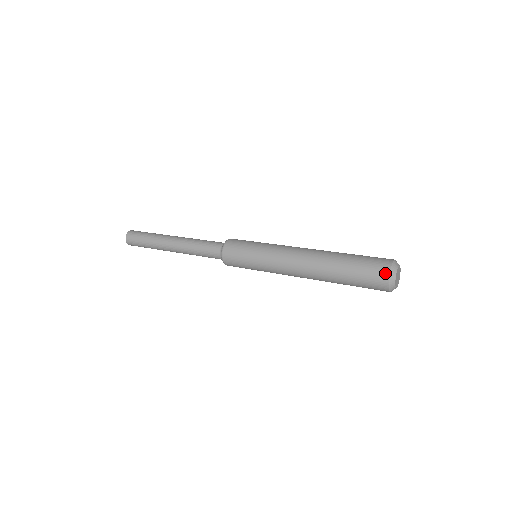
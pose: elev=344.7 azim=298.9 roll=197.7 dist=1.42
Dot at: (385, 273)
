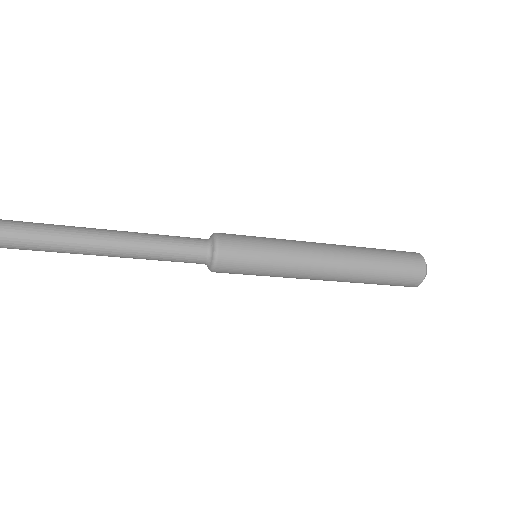
Dot at: (420, 259)
